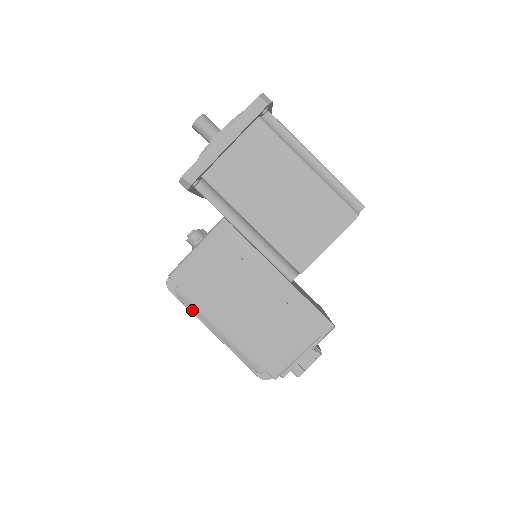
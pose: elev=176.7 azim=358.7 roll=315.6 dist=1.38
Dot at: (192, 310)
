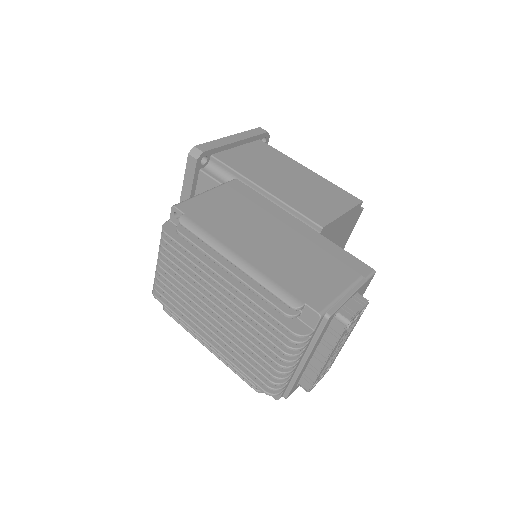
Dot at: (200, 238)
